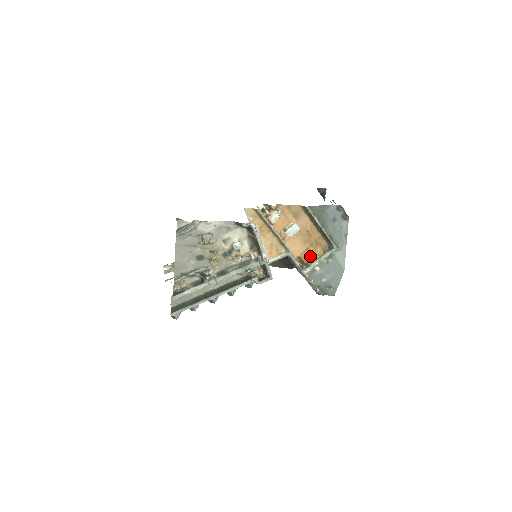
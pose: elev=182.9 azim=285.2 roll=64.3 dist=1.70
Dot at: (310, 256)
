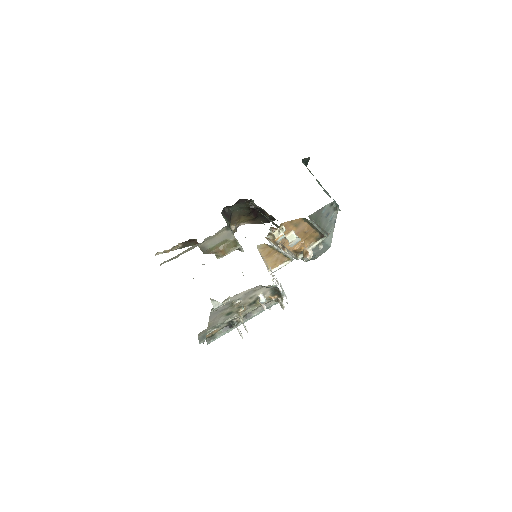
Dot at: (304, 247)
